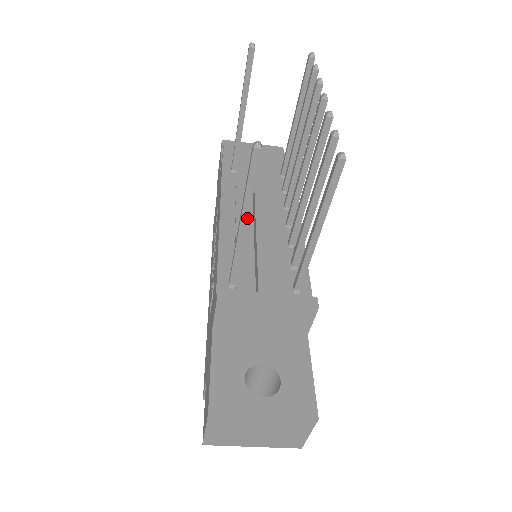
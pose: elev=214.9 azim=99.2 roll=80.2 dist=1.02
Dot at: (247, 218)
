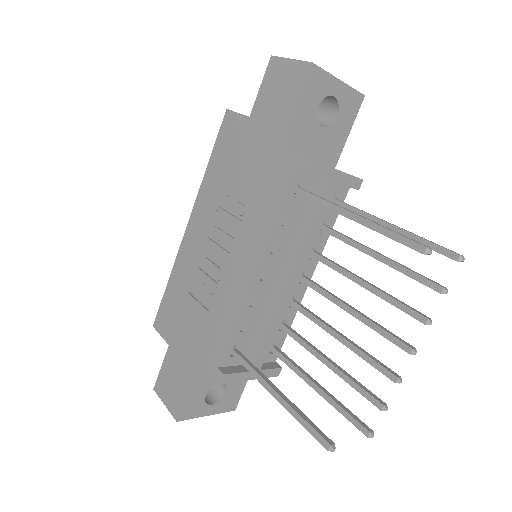
Dot at: (283, 402)
